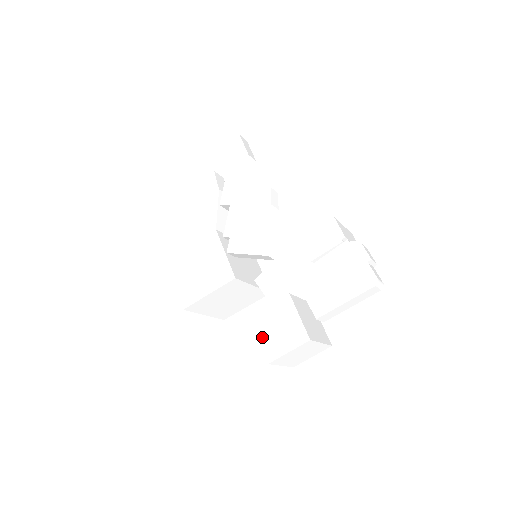
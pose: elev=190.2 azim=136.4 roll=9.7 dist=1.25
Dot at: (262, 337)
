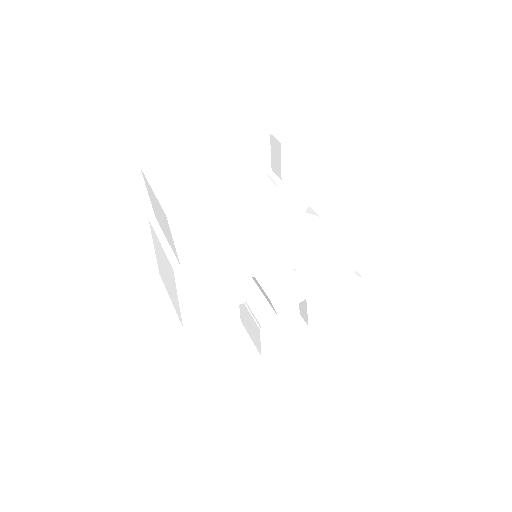
Dot at: (263, 341)
